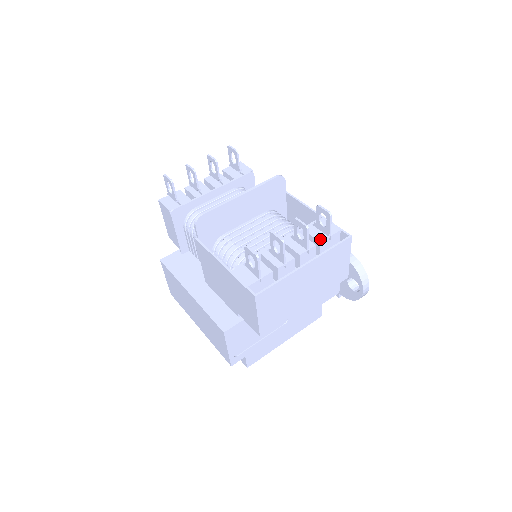
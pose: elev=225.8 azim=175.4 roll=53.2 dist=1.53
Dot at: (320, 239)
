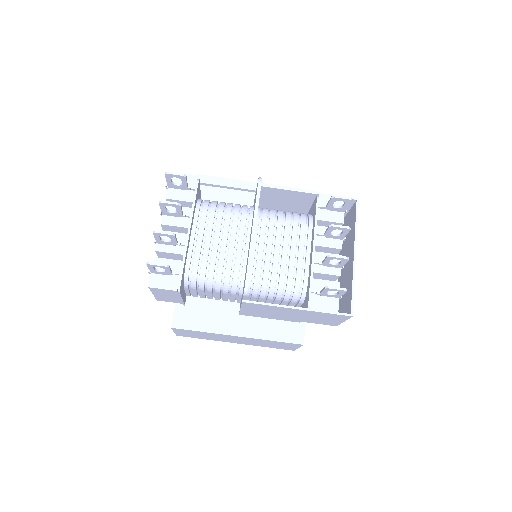
Dot at: (340, 220)
